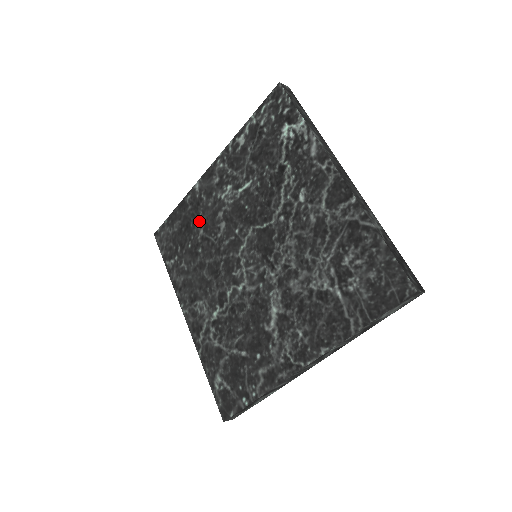
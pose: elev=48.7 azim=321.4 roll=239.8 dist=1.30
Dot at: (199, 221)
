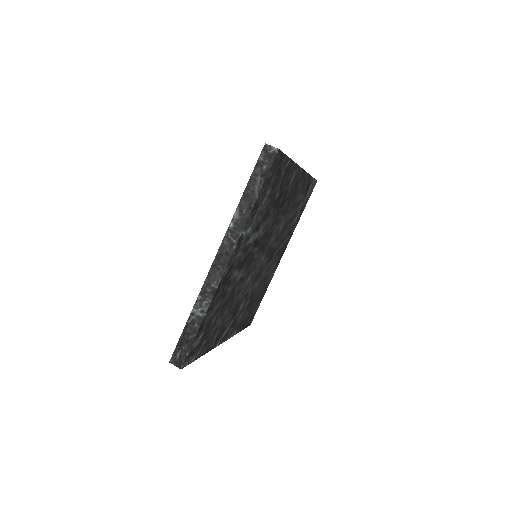
Dot at: occluded
